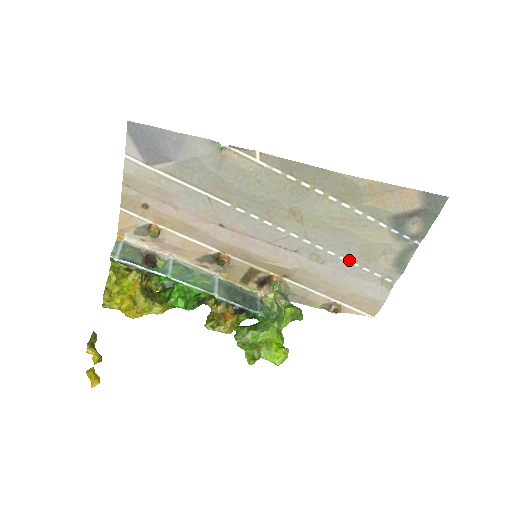
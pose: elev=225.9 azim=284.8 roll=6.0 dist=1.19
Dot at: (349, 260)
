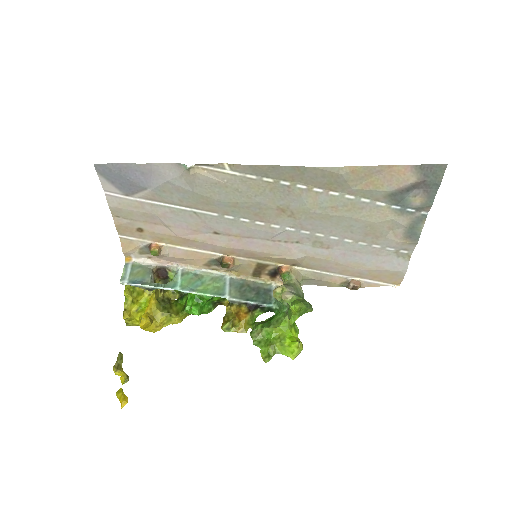
Dot at: (355, 241)
